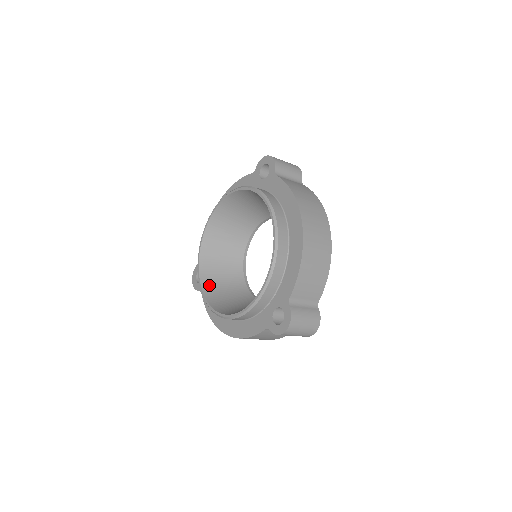
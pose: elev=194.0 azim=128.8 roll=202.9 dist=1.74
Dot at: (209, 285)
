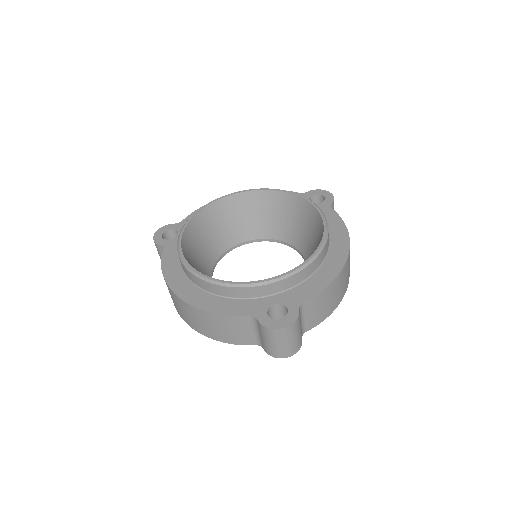
Dot at: (187, 245)
